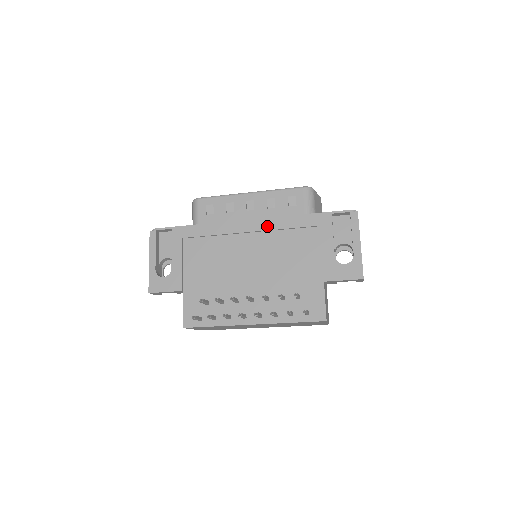
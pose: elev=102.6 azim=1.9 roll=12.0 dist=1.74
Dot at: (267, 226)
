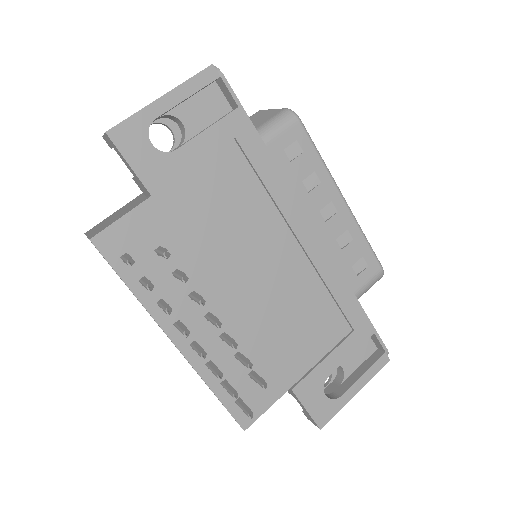
Dot at: (320, 262)
